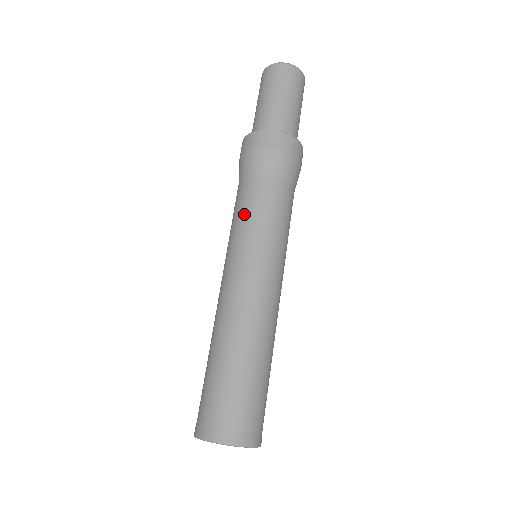
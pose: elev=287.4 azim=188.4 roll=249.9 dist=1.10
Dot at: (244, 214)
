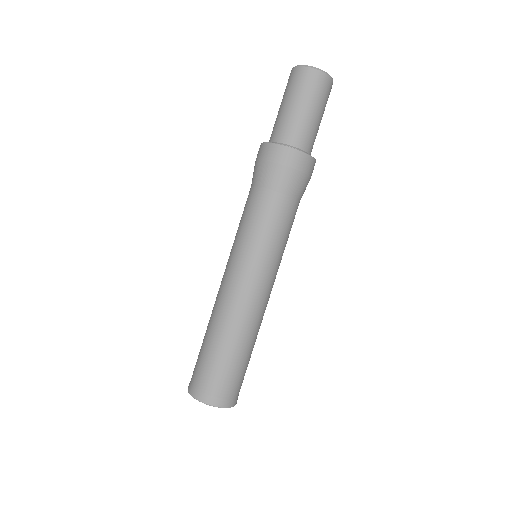
Dot at: (263, 228)
